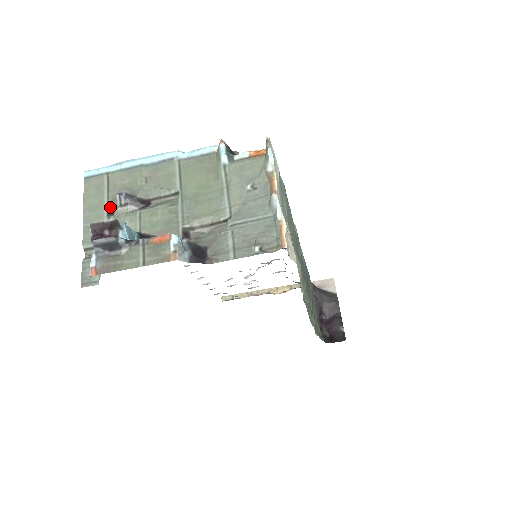
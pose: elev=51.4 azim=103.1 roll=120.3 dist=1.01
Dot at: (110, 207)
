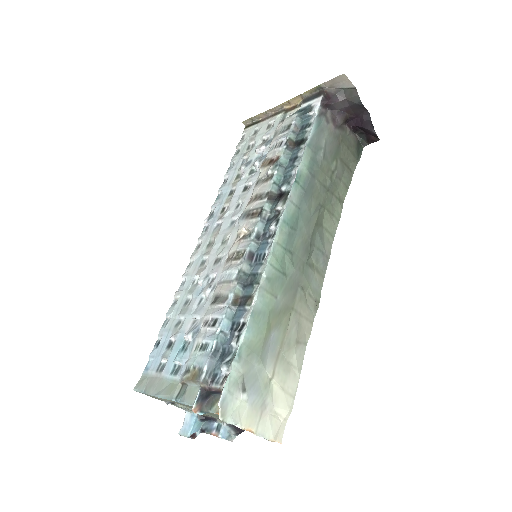
Dot at: occluded
